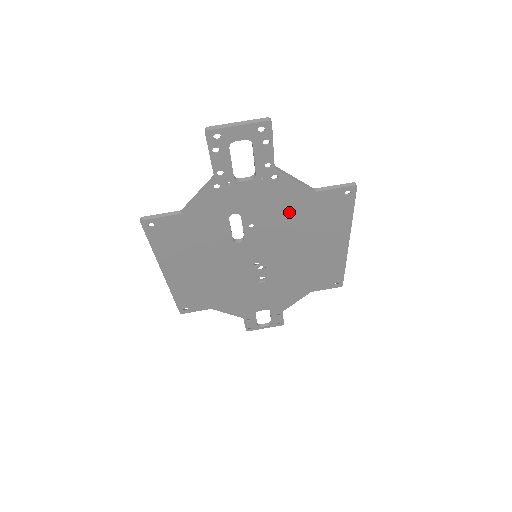
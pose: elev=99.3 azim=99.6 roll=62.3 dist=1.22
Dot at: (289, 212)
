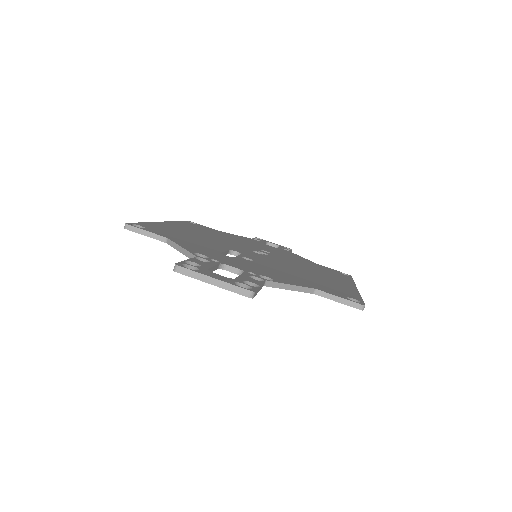
Dot at: occluded
